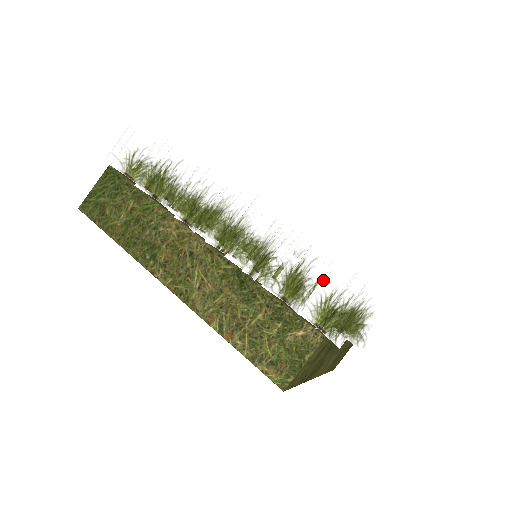
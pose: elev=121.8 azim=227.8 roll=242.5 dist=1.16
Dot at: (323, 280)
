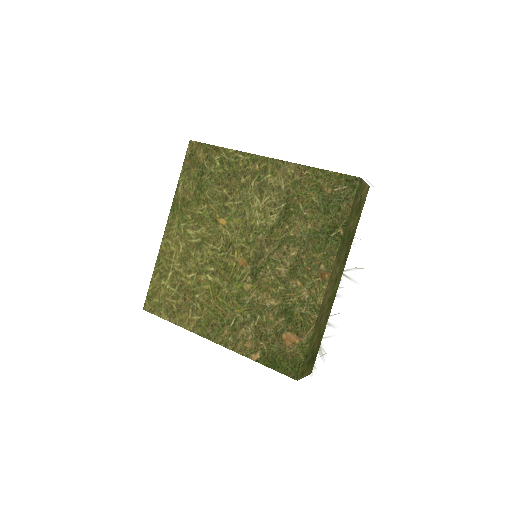
Dot at: occluded
